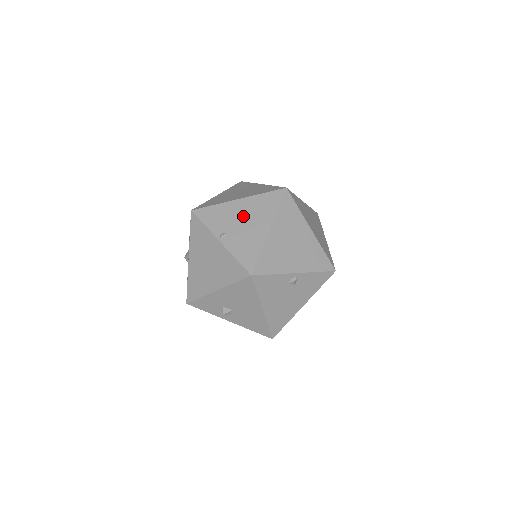
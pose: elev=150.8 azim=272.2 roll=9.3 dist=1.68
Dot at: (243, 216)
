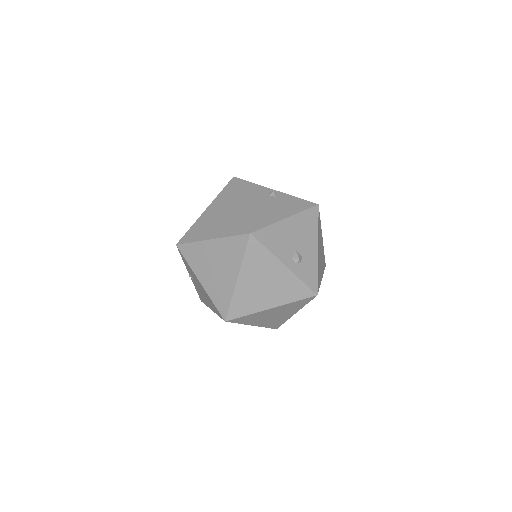
Dot at: (201, 289)
